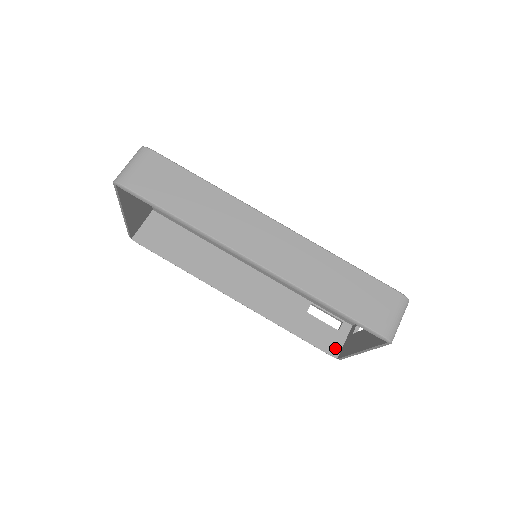
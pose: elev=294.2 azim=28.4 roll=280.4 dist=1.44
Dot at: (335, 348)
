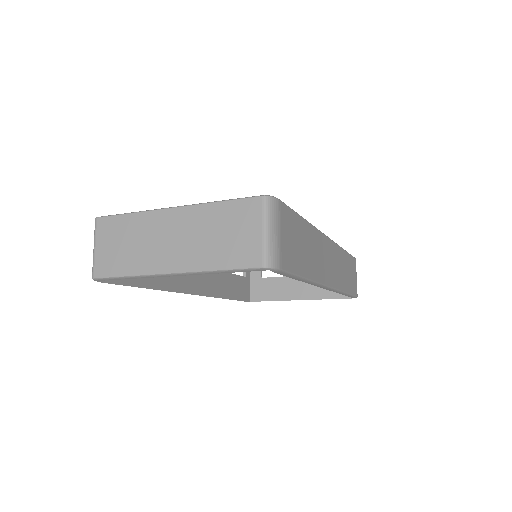
Dot at: (248, 293)
